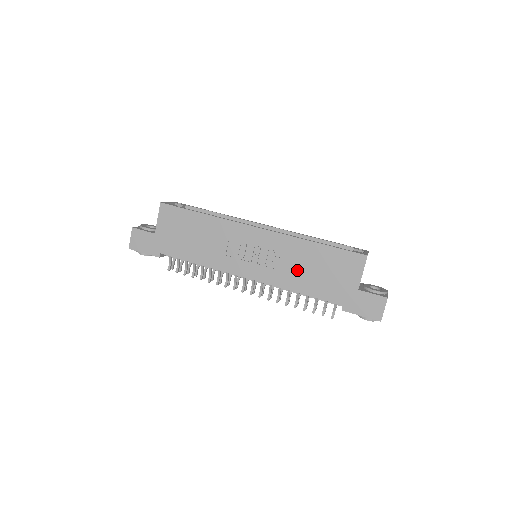
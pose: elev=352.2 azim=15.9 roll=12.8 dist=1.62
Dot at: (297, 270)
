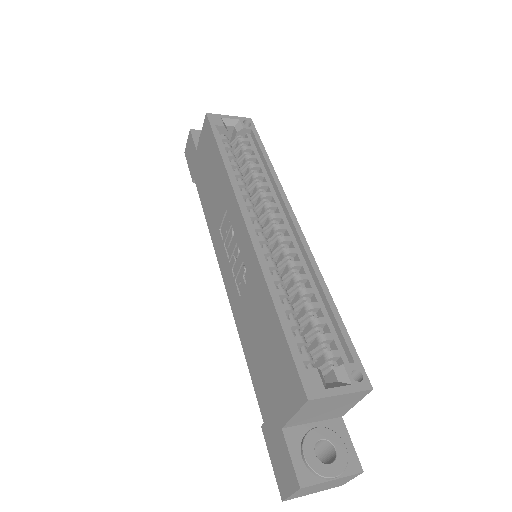
Dot at: (250, 320)
